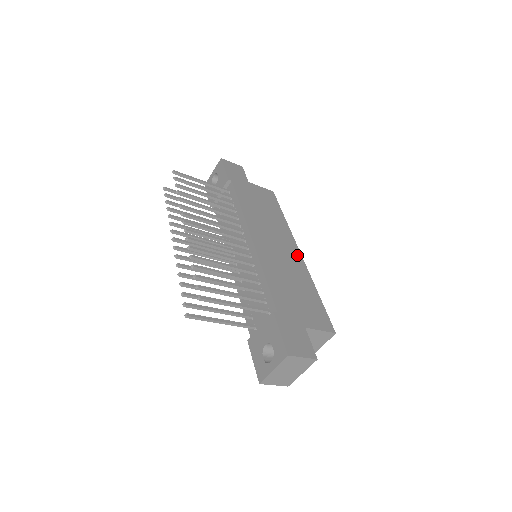
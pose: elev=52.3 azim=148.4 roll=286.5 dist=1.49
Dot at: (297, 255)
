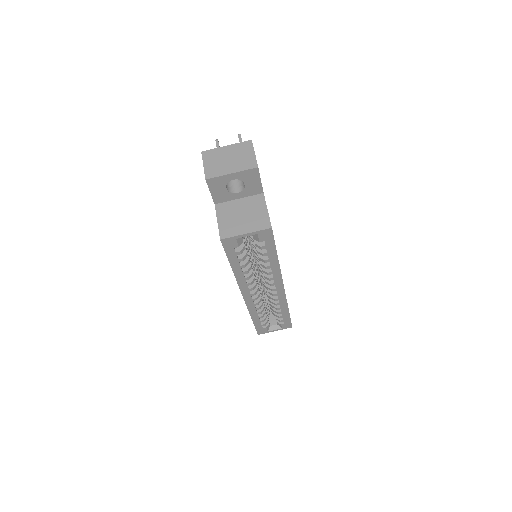
Dot at: occluded
